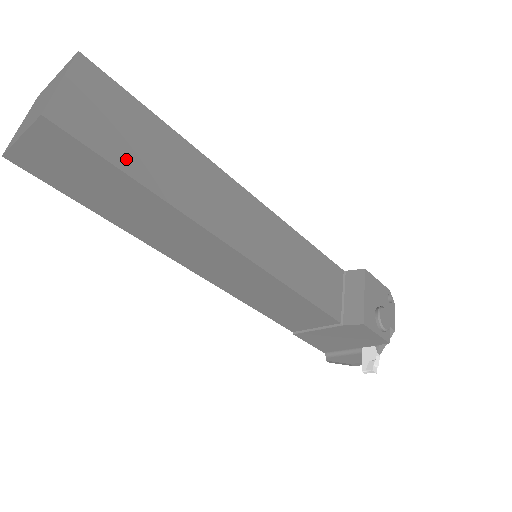
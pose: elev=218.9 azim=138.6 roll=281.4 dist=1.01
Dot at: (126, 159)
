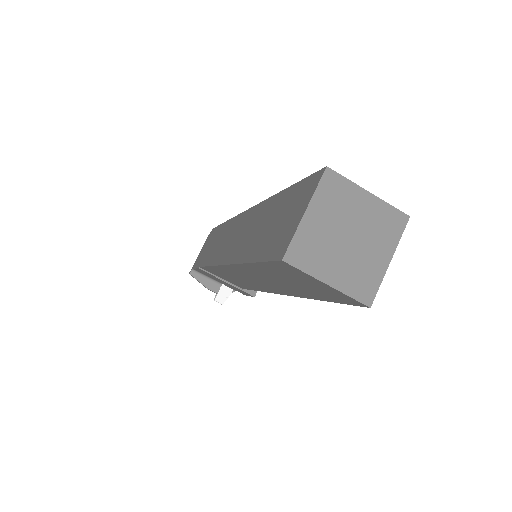
Dot at: occluded
